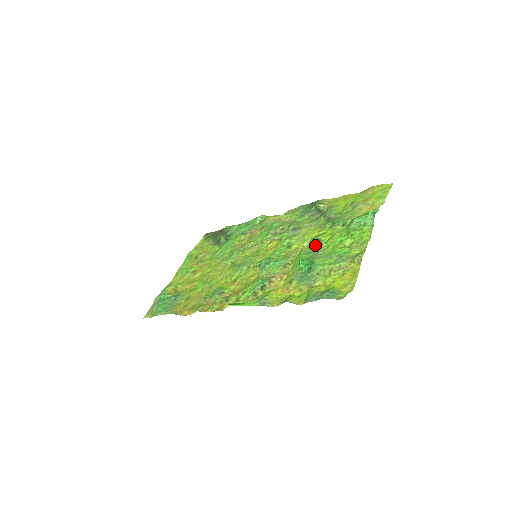
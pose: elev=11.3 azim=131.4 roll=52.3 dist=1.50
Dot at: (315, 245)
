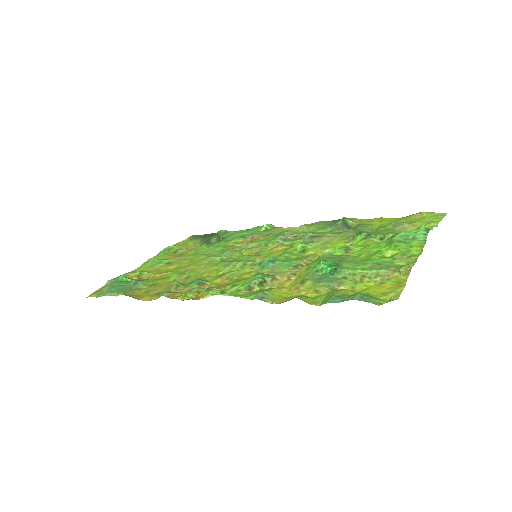
Dot at: (340, 253)
